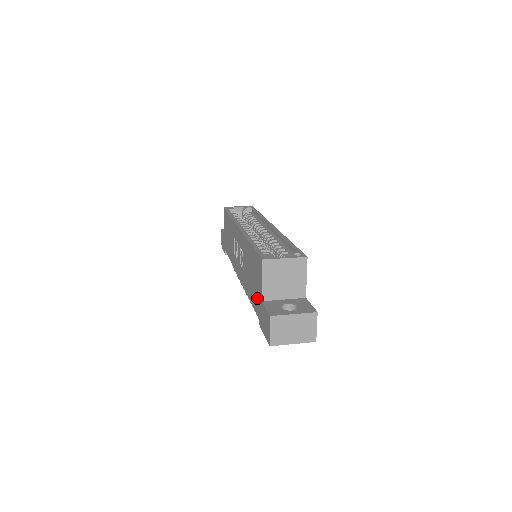
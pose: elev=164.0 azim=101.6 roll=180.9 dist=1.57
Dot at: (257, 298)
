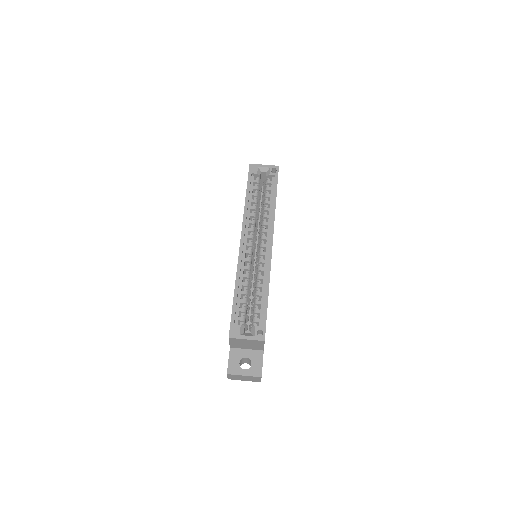
Dot at: occluded
